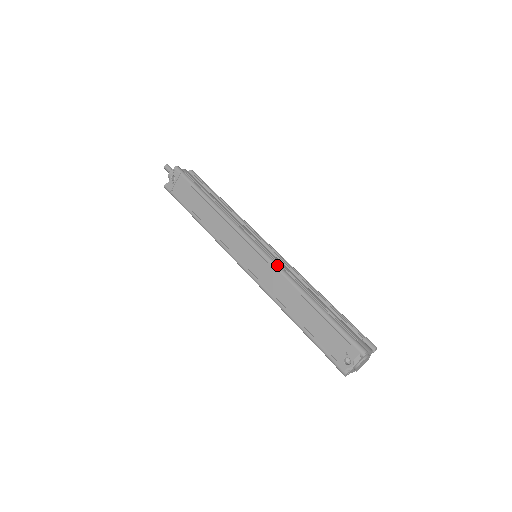
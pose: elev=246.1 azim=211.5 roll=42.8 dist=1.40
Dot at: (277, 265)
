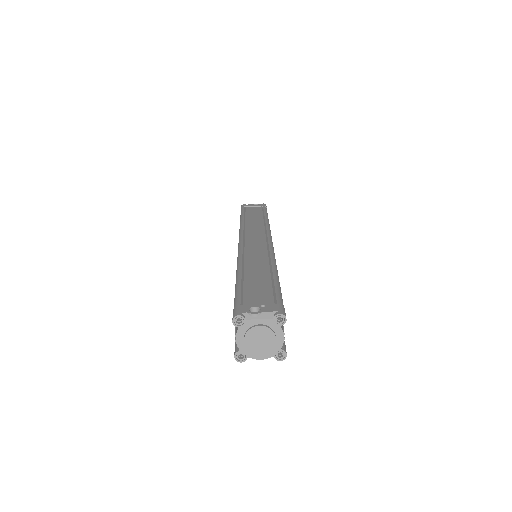
Dot at: occluded
